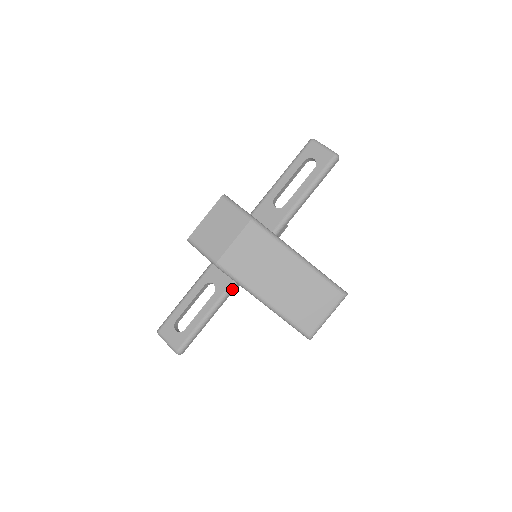
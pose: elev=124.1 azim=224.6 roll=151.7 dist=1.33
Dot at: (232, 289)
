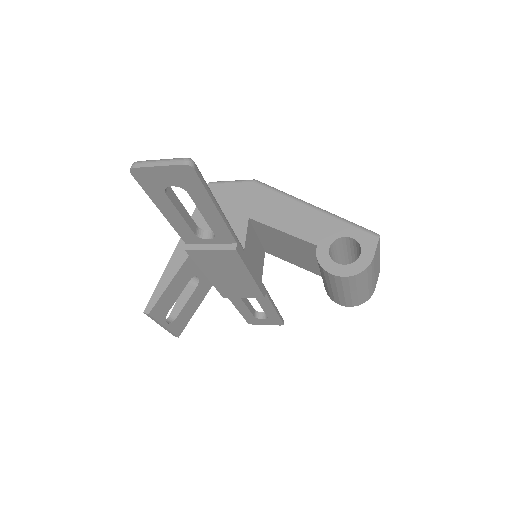
Dot at: (238, 240)
